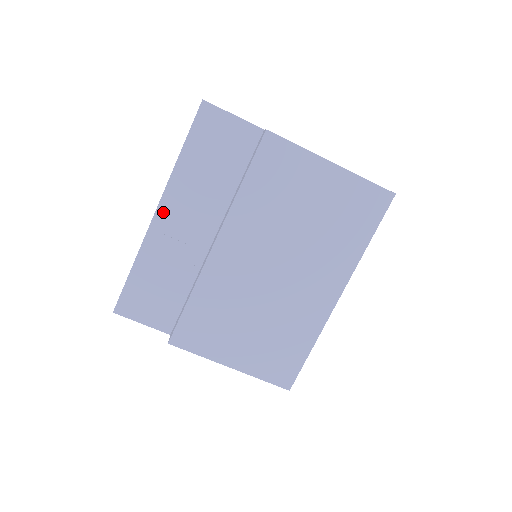
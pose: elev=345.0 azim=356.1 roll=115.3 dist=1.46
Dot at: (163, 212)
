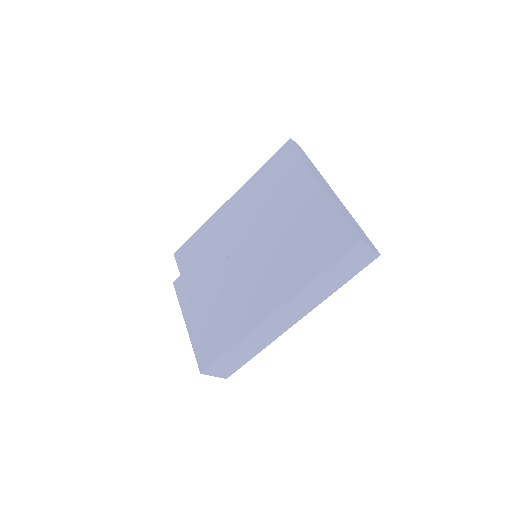
Dot at: (232, 201)
